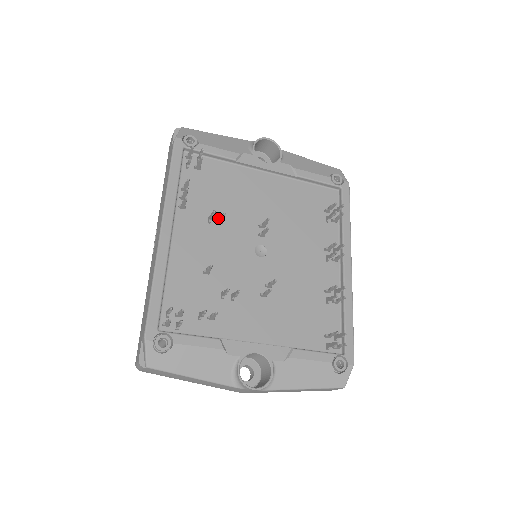
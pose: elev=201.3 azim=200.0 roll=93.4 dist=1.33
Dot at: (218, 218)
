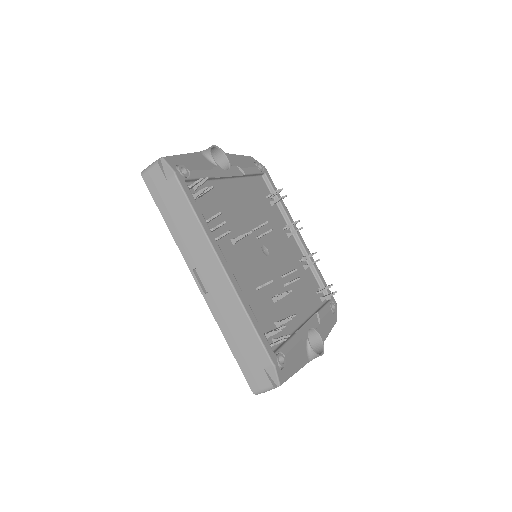
Dot at: (235, 237)
